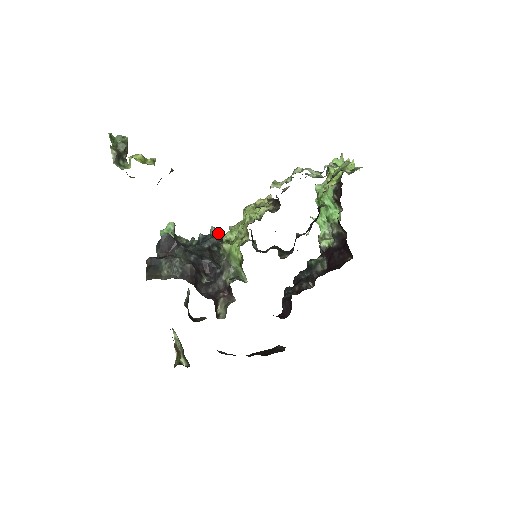
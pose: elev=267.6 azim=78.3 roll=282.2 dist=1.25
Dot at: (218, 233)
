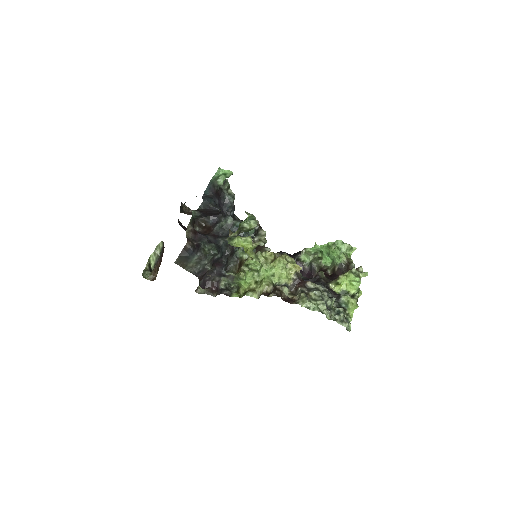
Dot at: occluded
